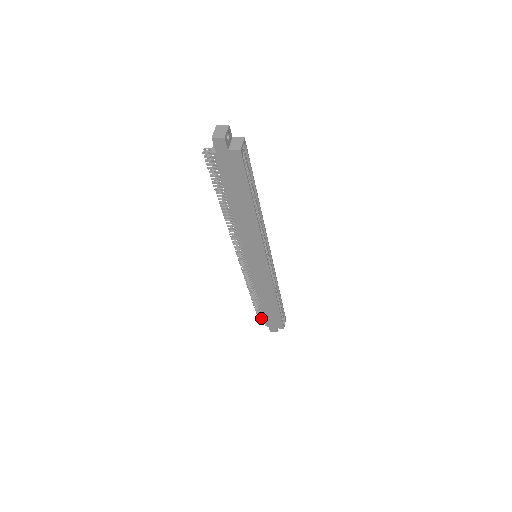
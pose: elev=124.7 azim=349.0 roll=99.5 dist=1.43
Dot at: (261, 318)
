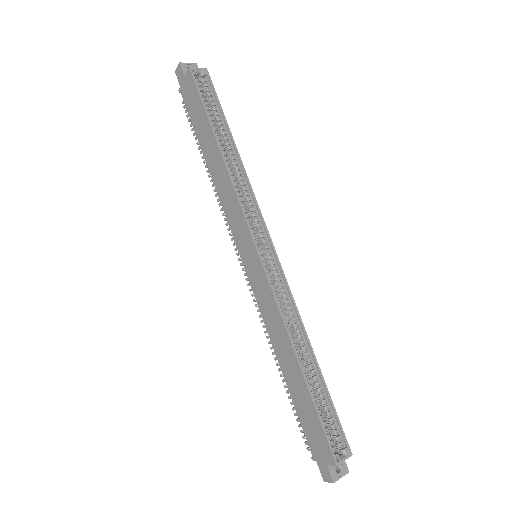
Dot at: occluded
